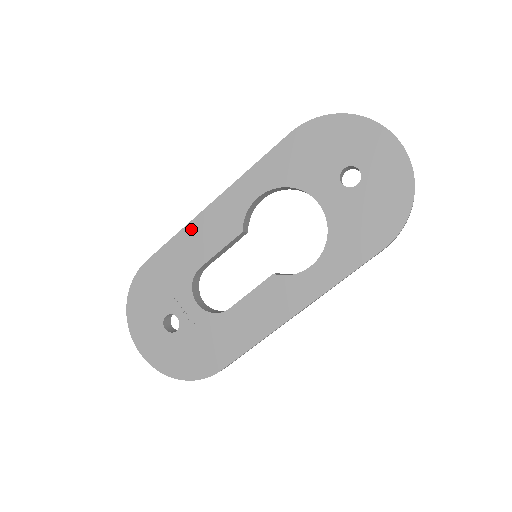
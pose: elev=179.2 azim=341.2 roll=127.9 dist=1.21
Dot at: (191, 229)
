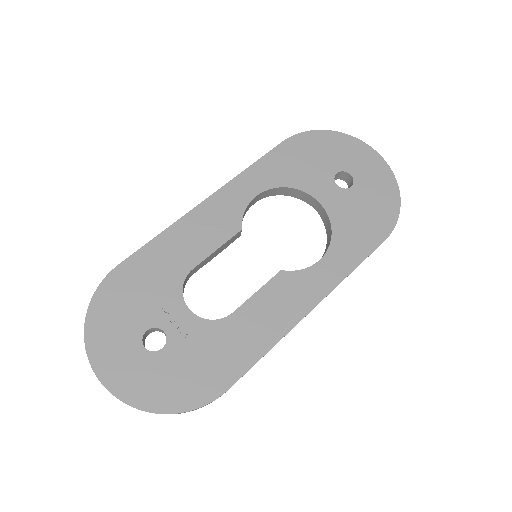
Dot at: (179, 227)
